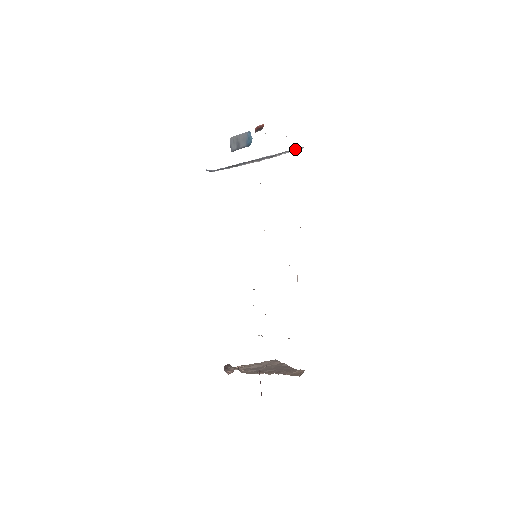
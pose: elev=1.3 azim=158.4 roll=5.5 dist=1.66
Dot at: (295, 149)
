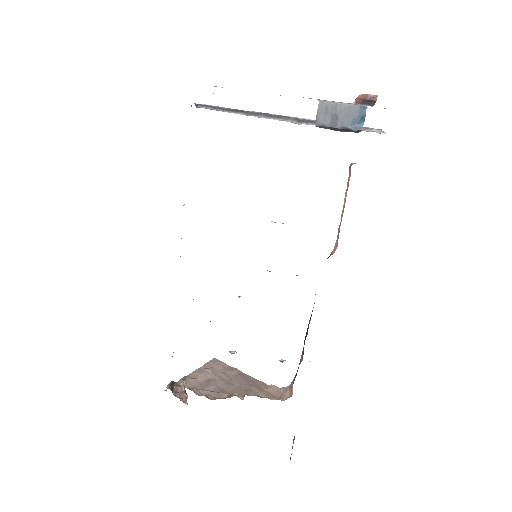
Dot at: (368, 128)
